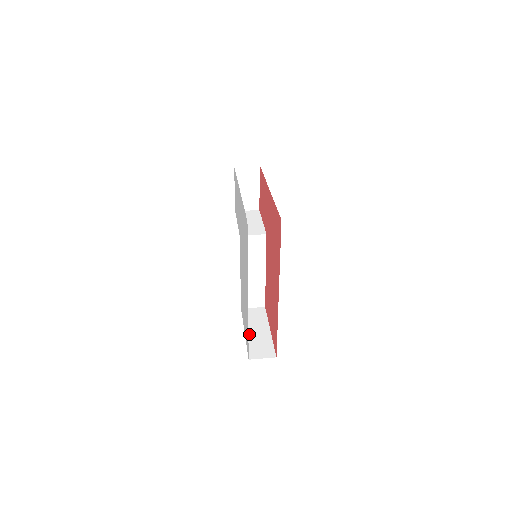
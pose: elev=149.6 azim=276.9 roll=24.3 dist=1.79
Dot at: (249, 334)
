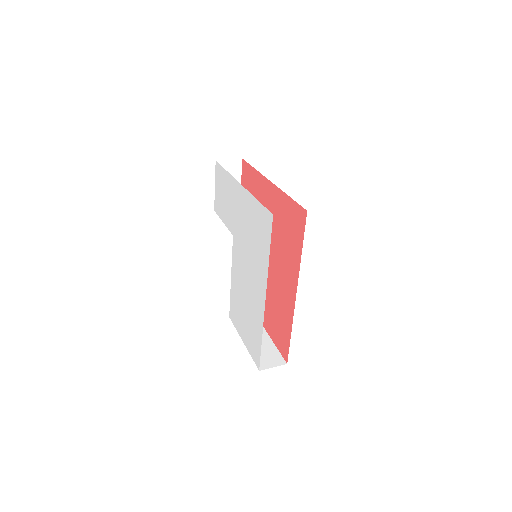
Dot at: occluded
